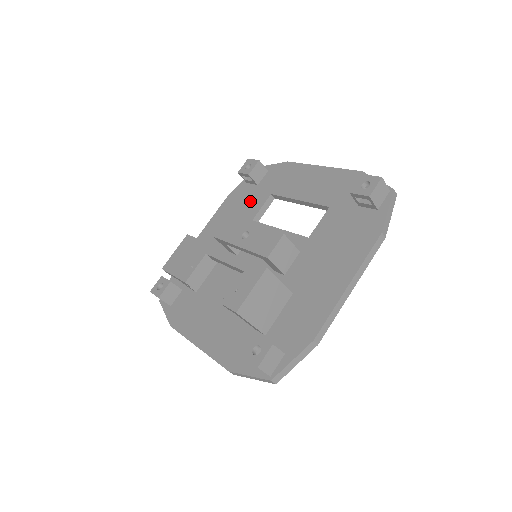
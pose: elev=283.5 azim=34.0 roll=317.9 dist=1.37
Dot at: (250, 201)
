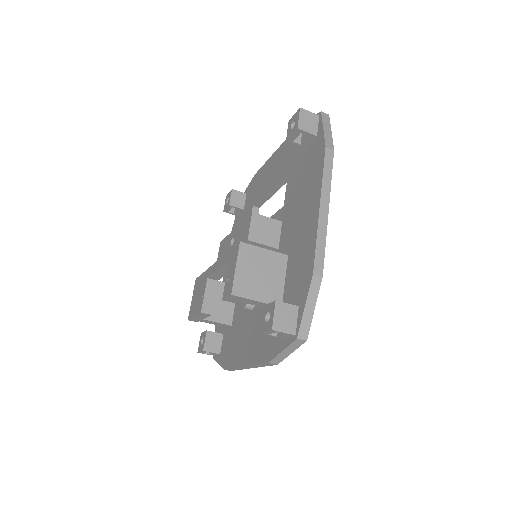
Dot at: occluded
